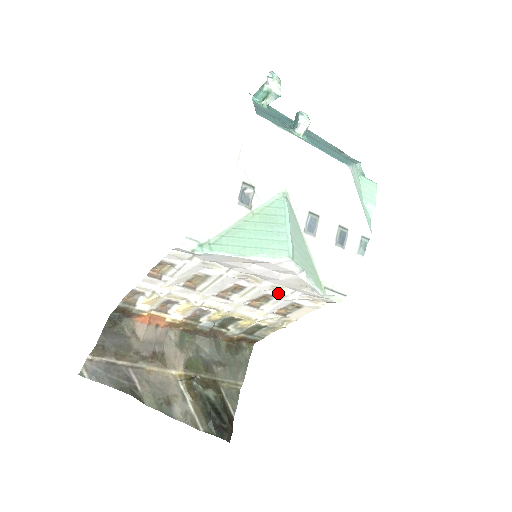
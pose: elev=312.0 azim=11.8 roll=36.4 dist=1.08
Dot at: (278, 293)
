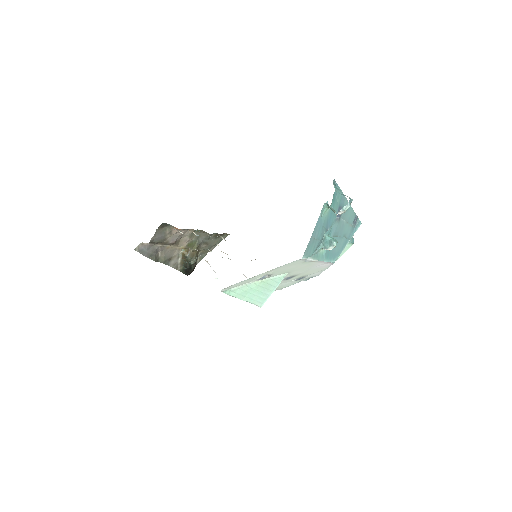
Dot at: occluded
